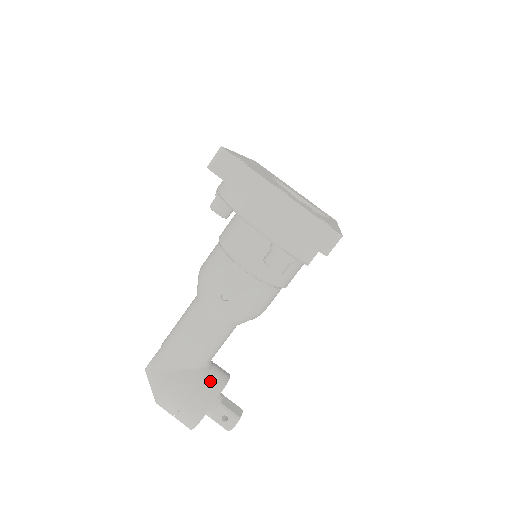
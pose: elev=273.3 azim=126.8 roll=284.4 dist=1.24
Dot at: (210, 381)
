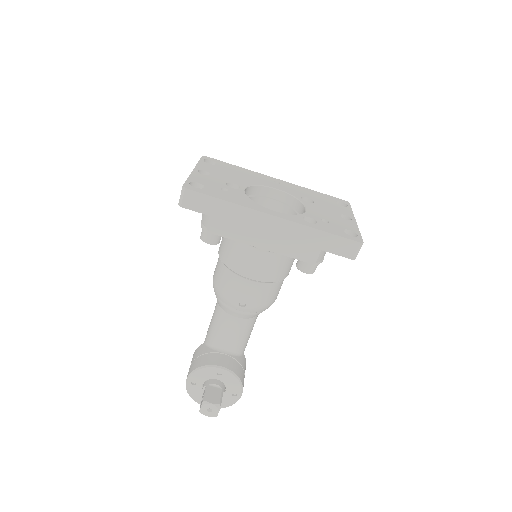
Dot at: (206, 357)
